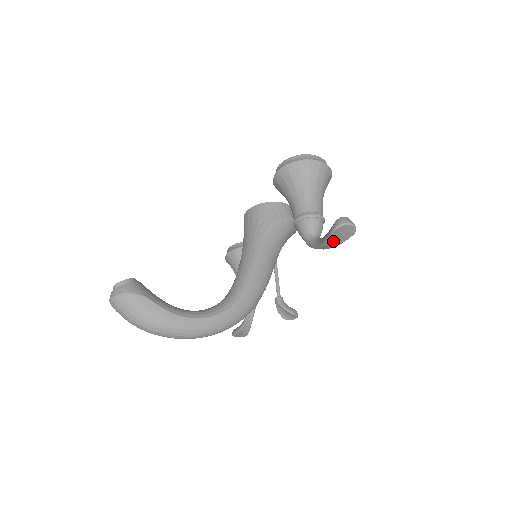
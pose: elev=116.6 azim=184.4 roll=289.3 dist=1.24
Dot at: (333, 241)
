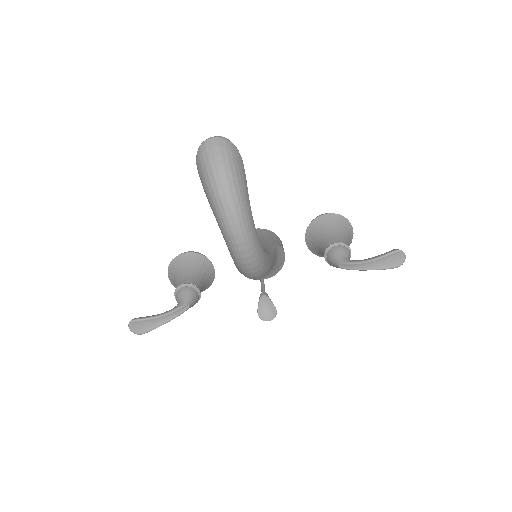
Dot at: (381, 262)
